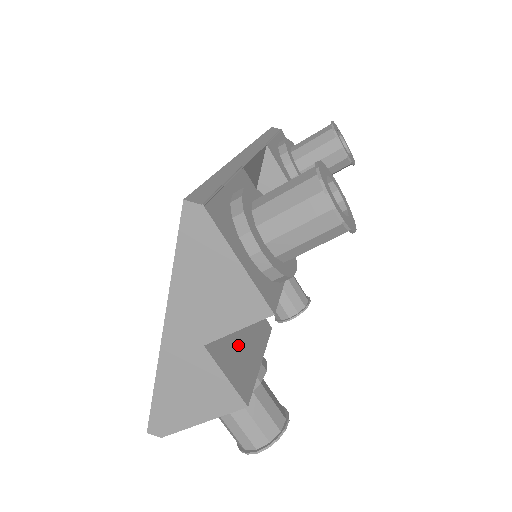
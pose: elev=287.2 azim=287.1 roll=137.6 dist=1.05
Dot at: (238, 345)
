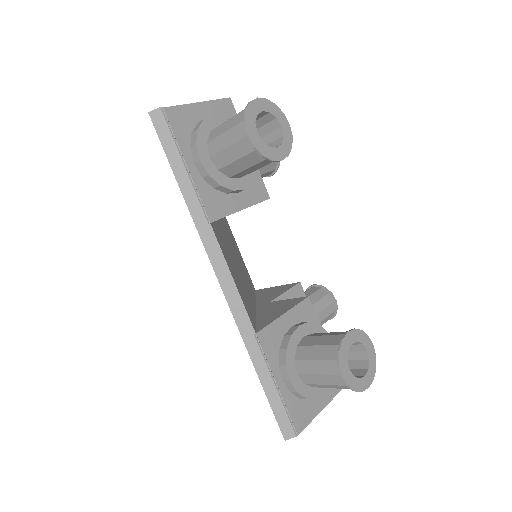
Dot at: occluded
